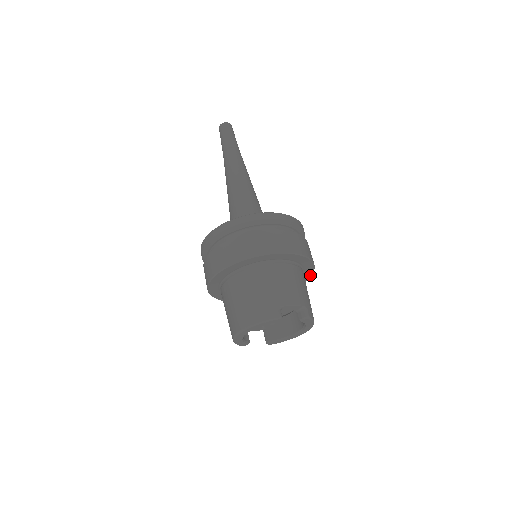
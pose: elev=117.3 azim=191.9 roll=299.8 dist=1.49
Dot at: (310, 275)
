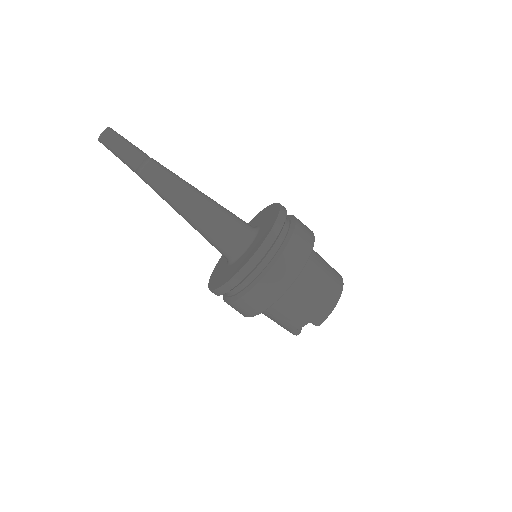
Dot at: (305, 264)
